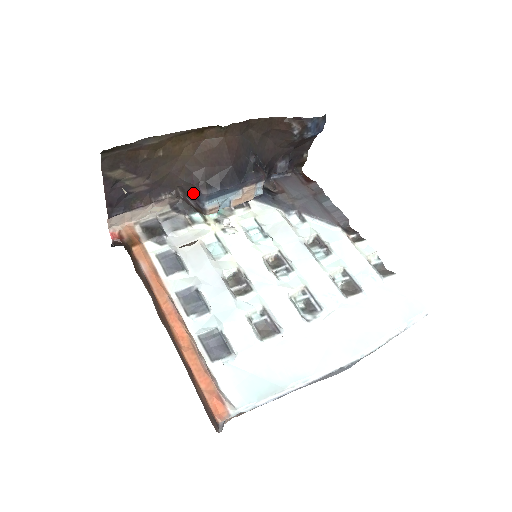
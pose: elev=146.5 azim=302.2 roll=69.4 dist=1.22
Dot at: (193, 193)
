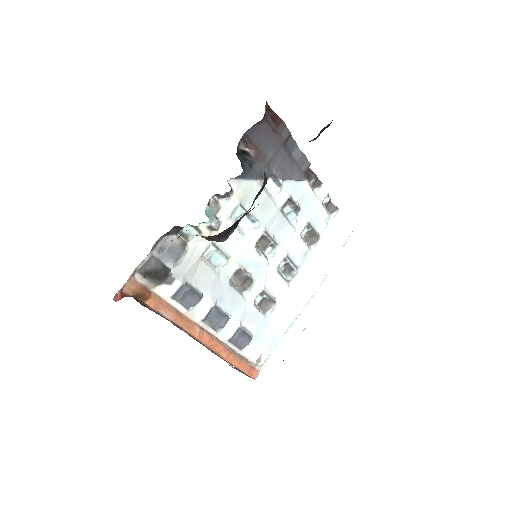
Dot at: occluded
